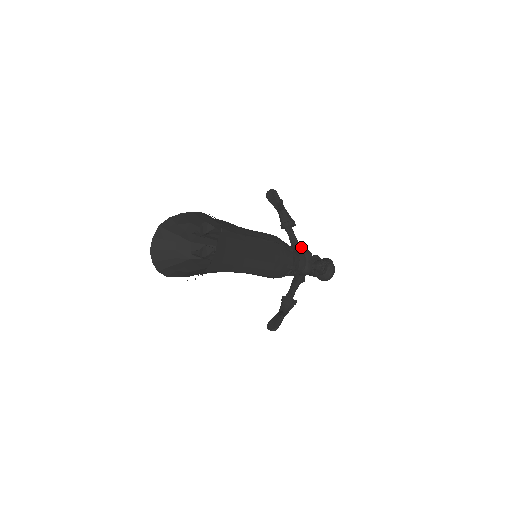
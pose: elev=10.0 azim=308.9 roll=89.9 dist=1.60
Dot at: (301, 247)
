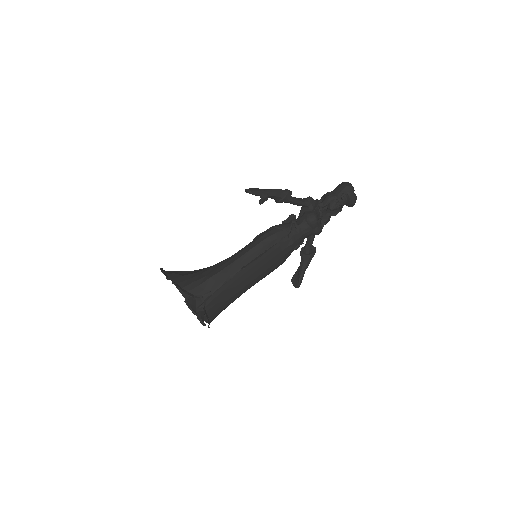
Dot at: (307, 203)
